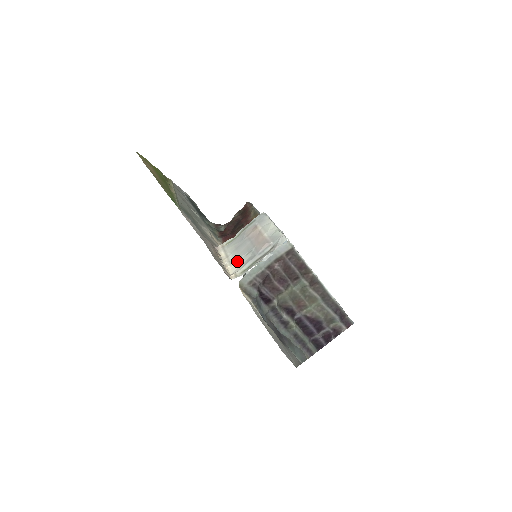
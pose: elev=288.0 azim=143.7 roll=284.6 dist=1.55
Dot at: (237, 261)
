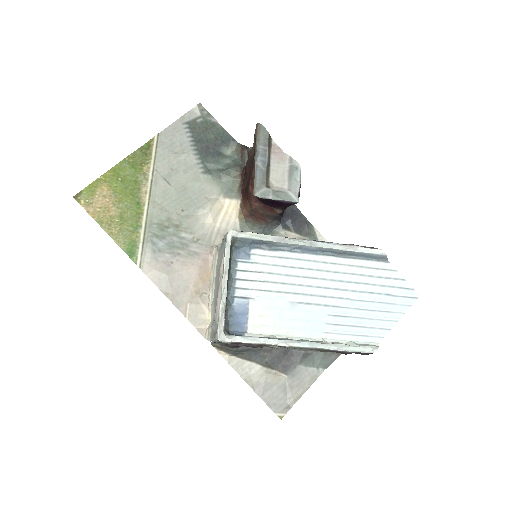
Dot at: (212, 307)
